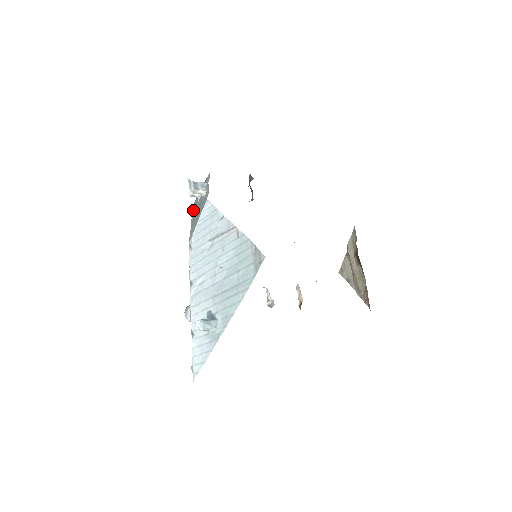
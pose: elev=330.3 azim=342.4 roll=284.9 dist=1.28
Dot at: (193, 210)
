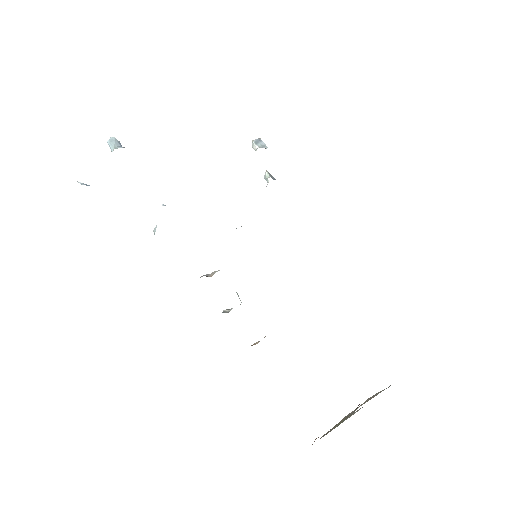
Dot at: occluded
